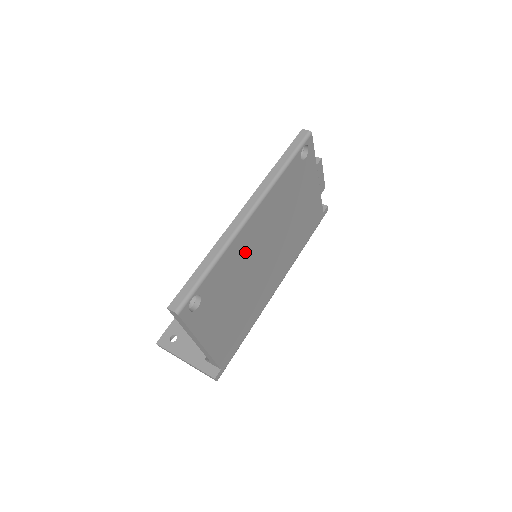
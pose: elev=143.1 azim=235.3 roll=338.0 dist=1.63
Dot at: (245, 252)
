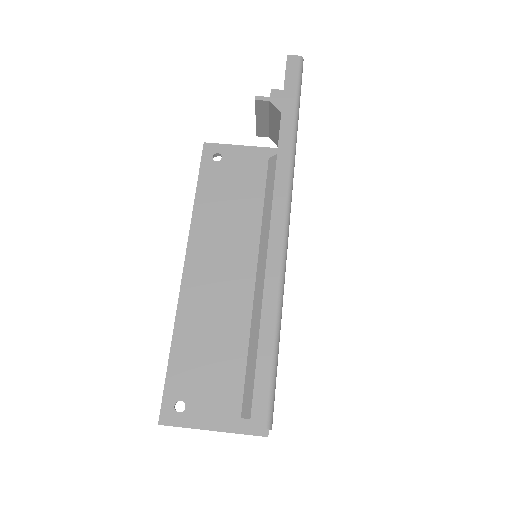
Dot at: occluded
